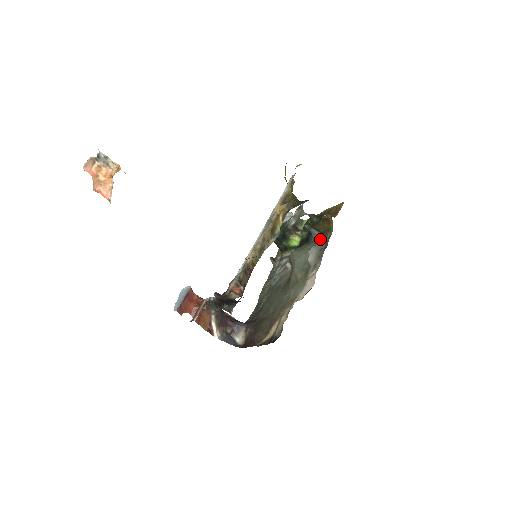
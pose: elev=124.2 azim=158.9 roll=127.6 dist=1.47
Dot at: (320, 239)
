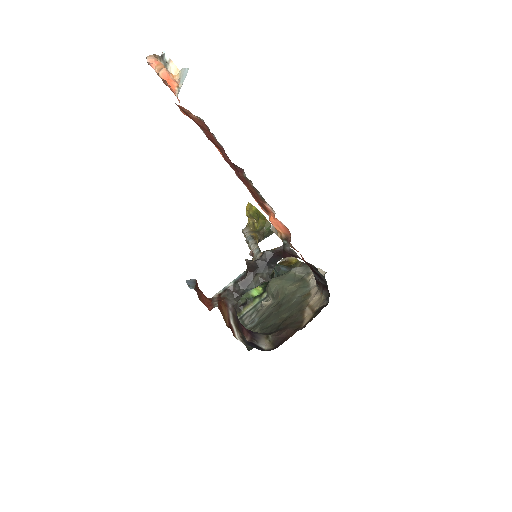
Dot at: occluded
